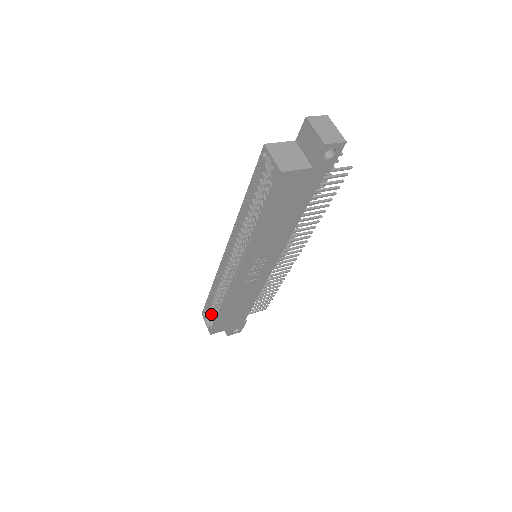
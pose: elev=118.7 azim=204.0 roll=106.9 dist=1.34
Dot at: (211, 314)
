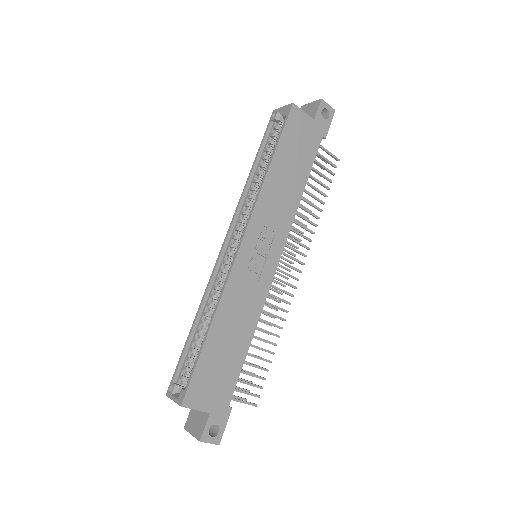
Dot at: (184, 380)
